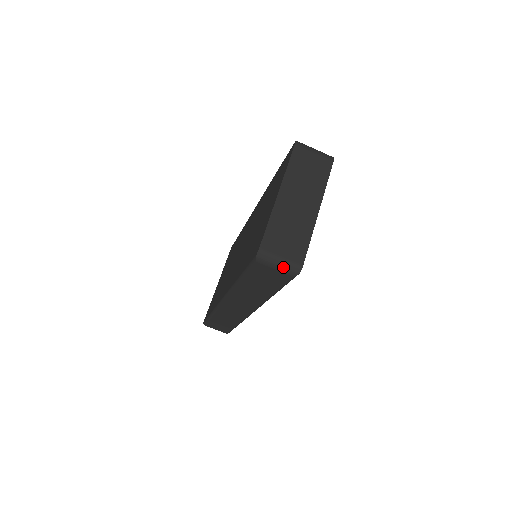
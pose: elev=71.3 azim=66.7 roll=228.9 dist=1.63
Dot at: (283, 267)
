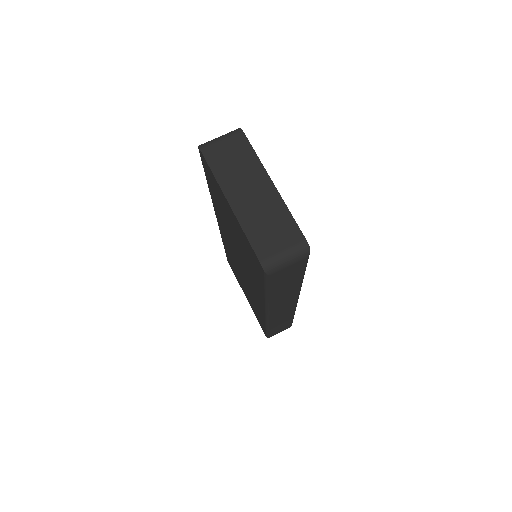
Dot at: (293, 258)
